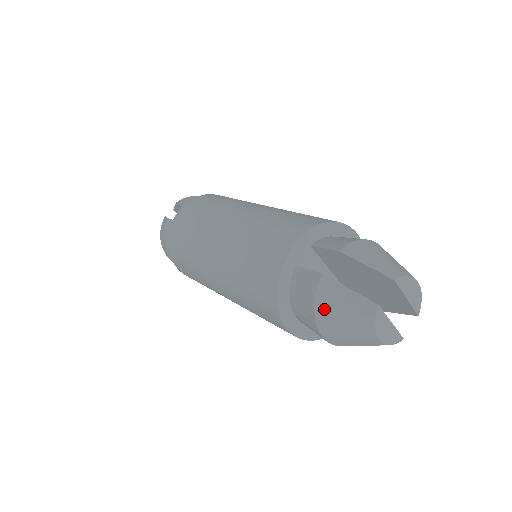
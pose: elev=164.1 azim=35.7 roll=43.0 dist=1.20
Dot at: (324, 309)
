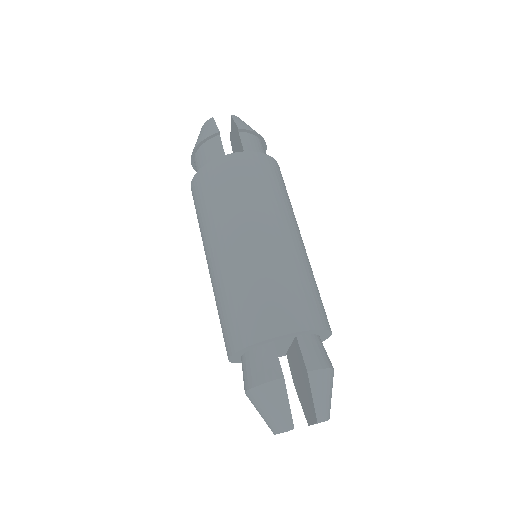
Dot at: (263, 393)
